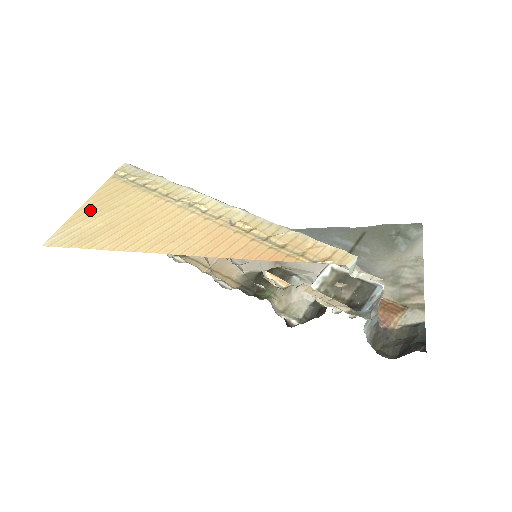
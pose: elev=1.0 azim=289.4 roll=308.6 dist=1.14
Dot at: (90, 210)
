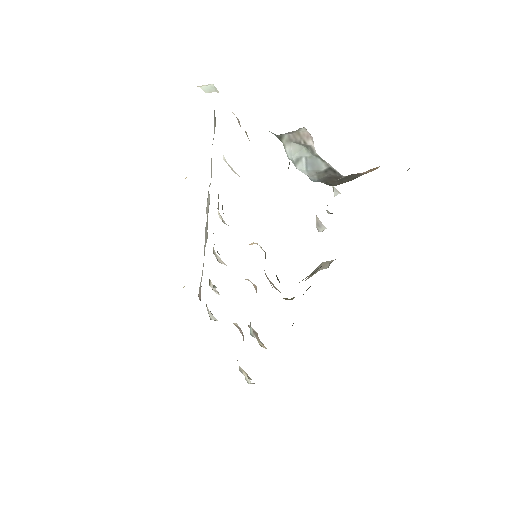
Dot at: occluded
